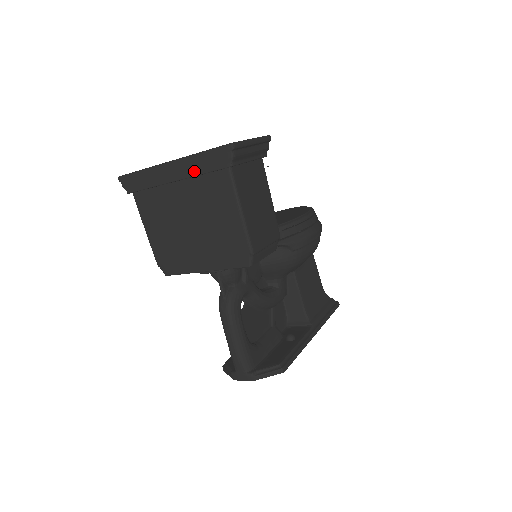
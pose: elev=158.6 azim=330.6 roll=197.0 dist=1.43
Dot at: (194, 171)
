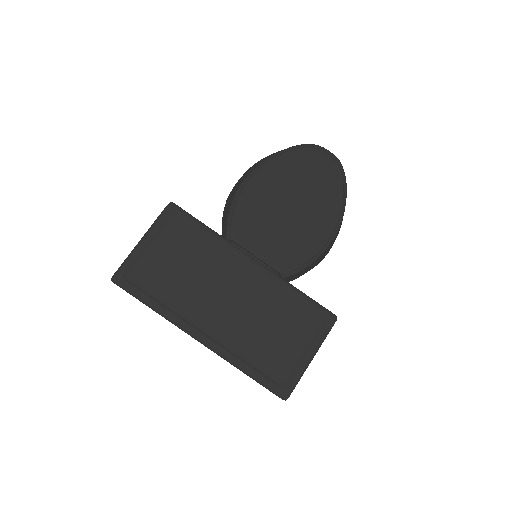
Dot at: occluded
